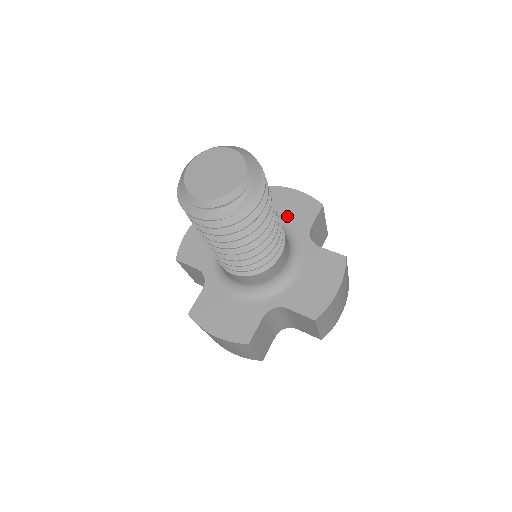
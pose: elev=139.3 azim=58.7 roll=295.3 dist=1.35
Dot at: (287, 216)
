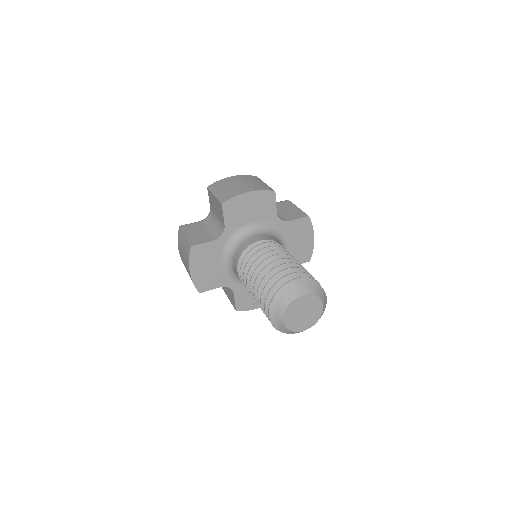
Dot at: (256, 215)
